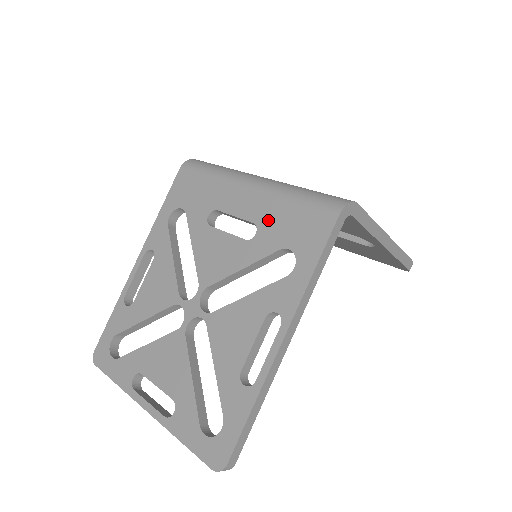
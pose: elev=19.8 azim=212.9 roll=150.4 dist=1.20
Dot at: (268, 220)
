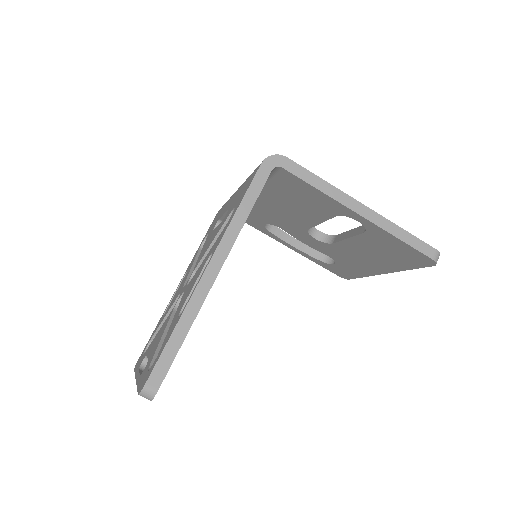
Dot at: (234, 201)
